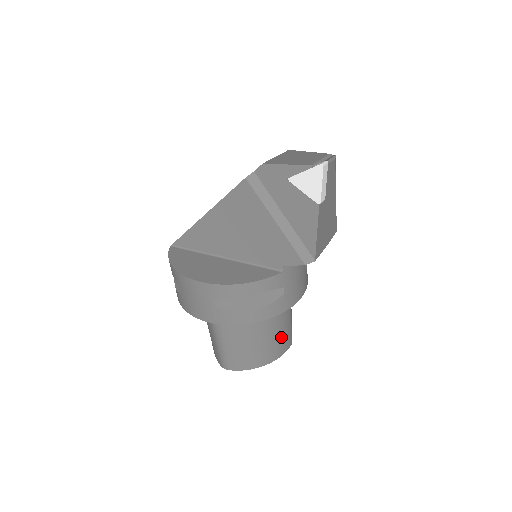
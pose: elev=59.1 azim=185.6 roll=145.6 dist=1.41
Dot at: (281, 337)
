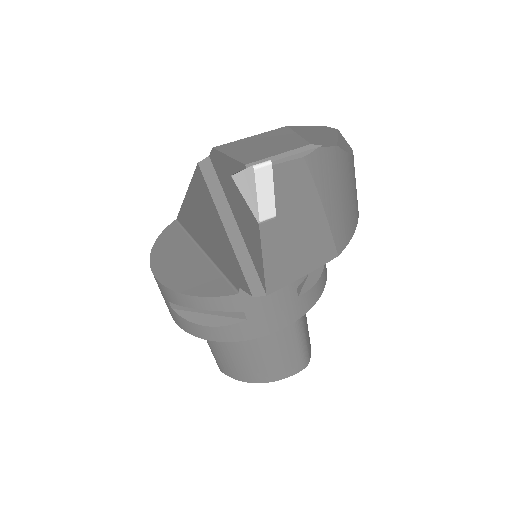
Dot at: (278, 359)
